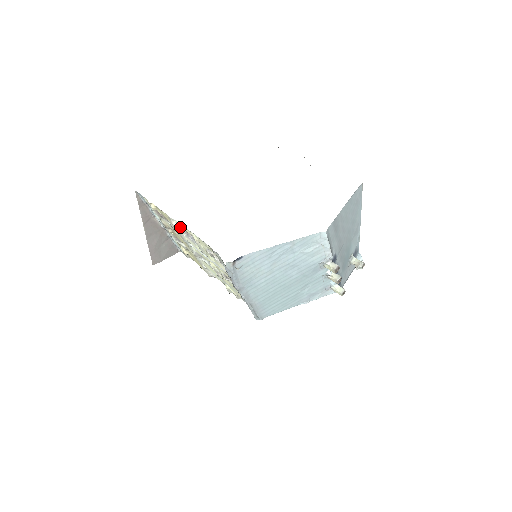
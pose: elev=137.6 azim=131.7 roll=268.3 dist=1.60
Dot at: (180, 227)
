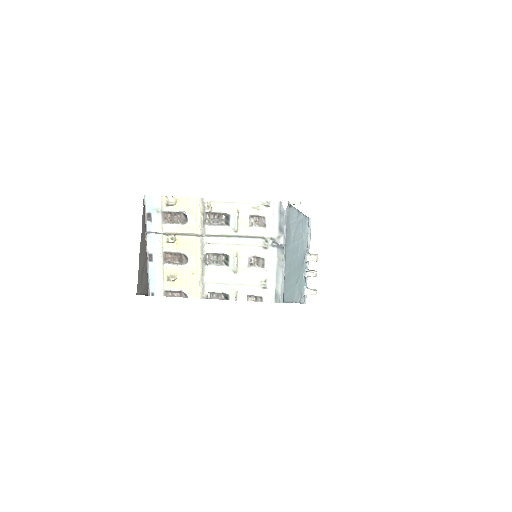
Dot at: (211, 209)
